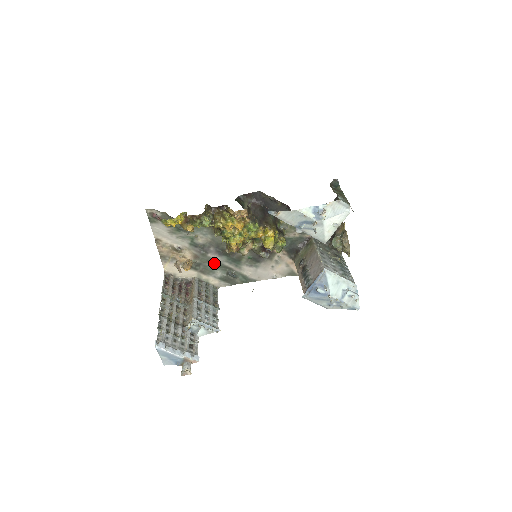
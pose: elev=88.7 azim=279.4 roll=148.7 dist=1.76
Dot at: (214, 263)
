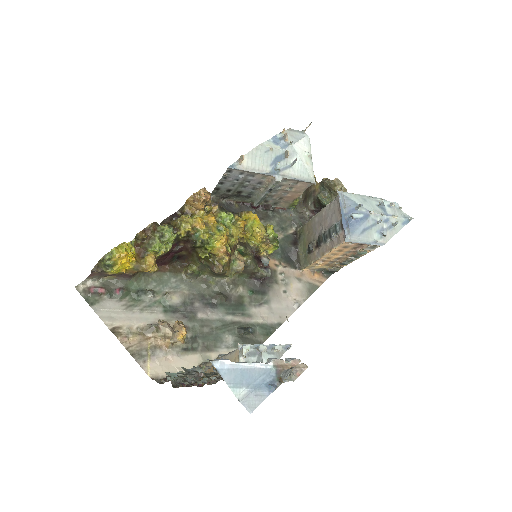
Dot at: (213, 326)
